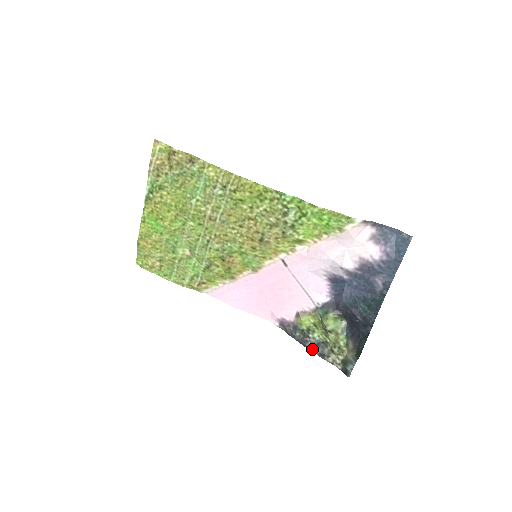
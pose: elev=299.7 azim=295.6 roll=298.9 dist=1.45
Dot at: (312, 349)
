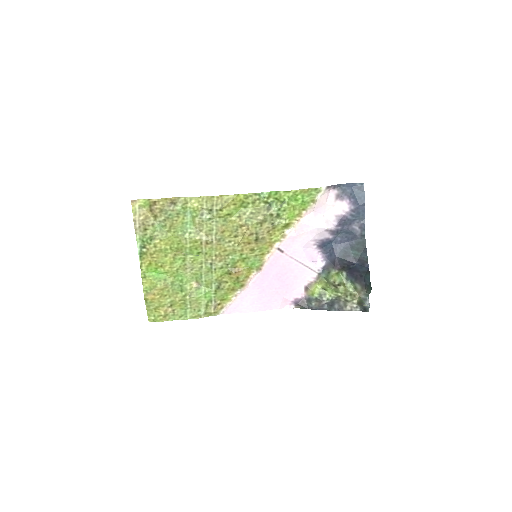
Dot at: (331, 308)
